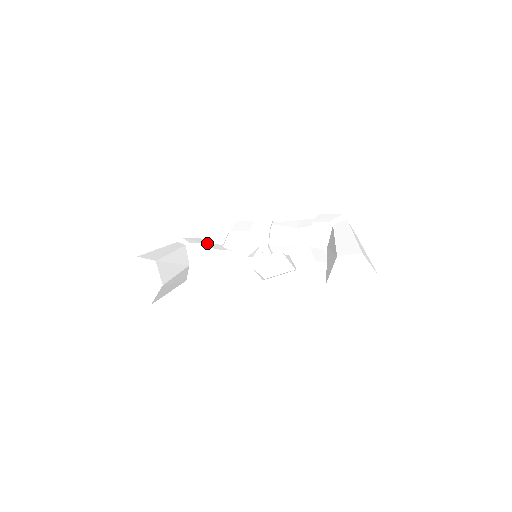
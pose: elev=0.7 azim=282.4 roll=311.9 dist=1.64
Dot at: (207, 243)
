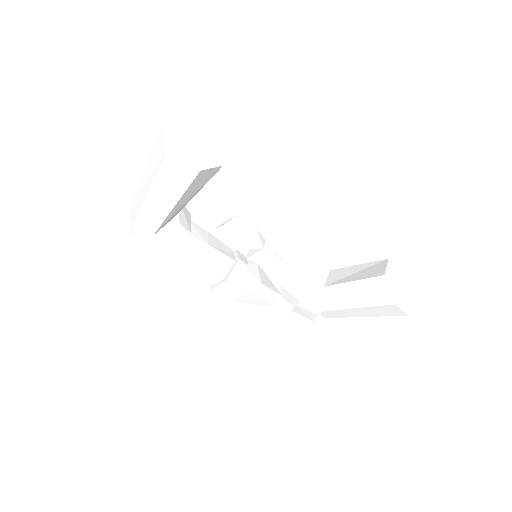
Dot at: occluded
